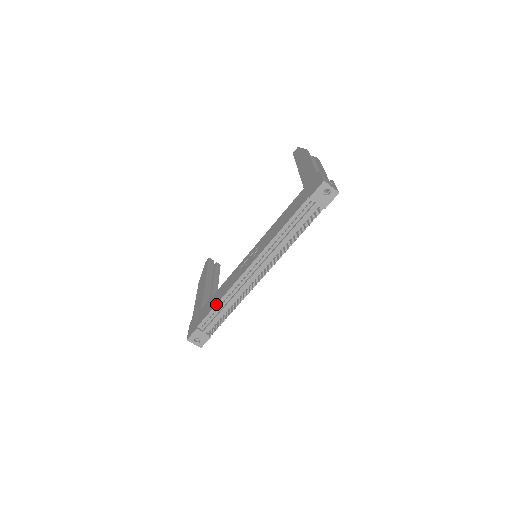
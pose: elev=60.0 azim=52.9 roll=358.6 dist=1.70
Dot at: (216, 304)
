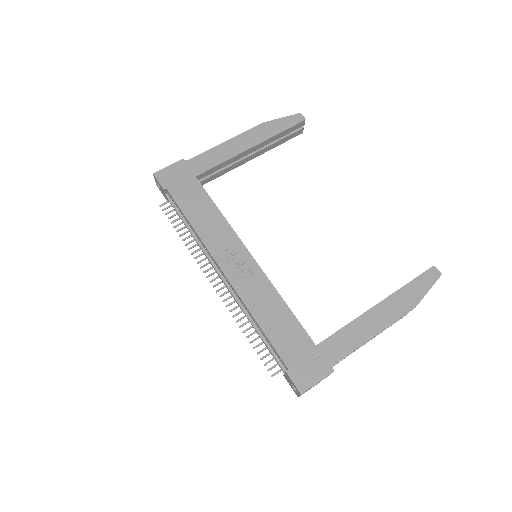
Dot at: (187, 219)
